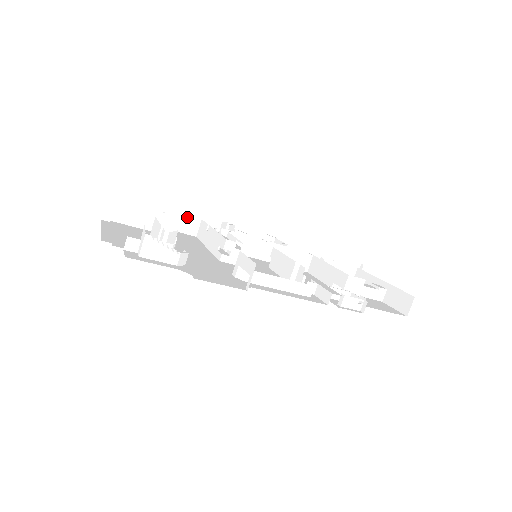
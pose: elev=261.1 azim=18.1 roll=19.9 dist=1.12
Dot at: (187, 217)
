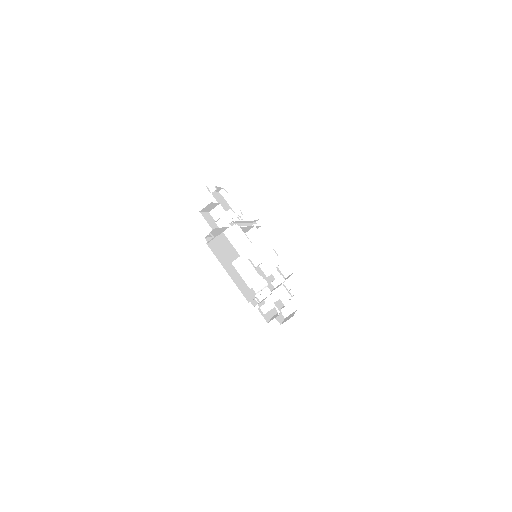
Dot at: (215, 204)
